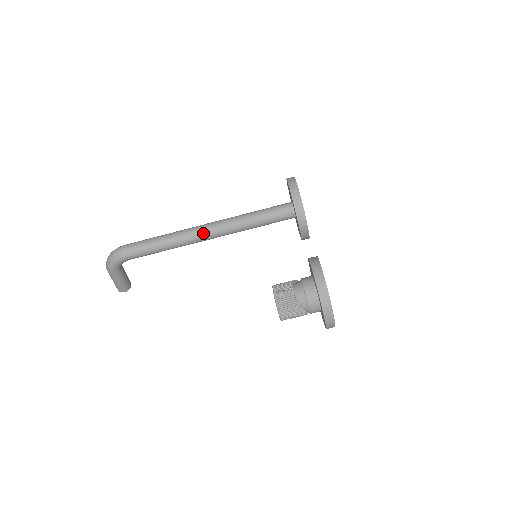
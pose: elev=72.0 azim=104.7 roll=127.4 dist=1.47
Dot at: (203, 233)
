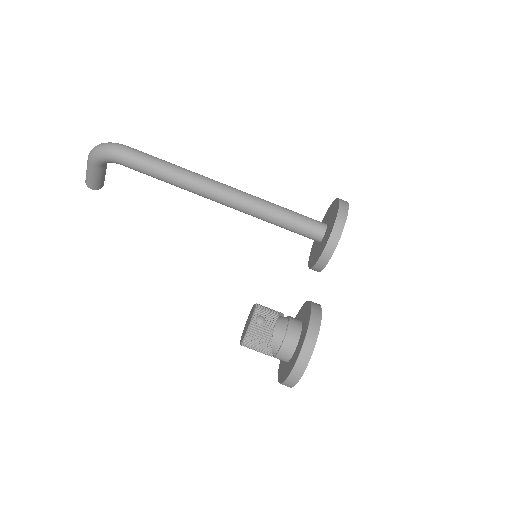
Dot at: (217, 193)
